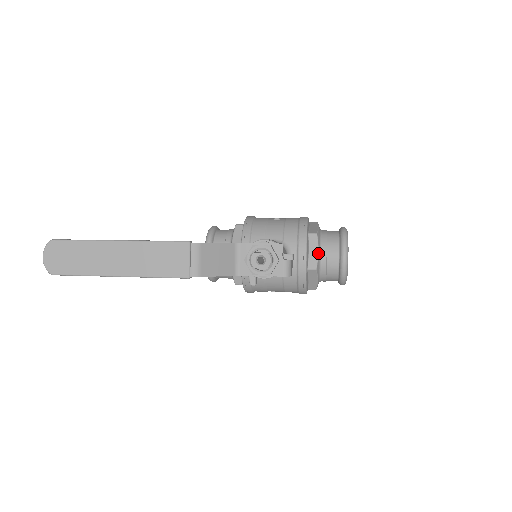
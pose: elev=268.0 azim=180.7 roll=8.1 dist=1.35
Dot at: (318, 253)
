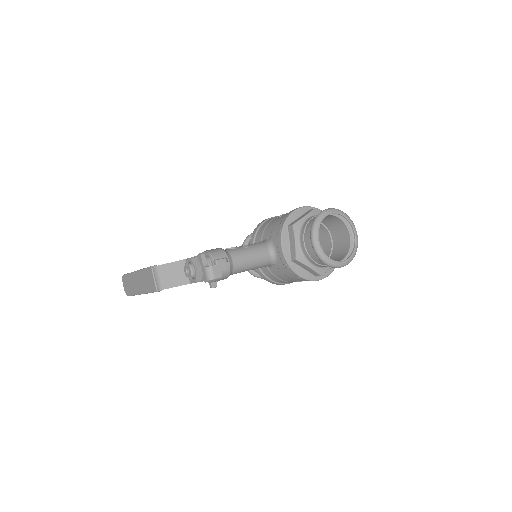
Dot at: (295, 243)
